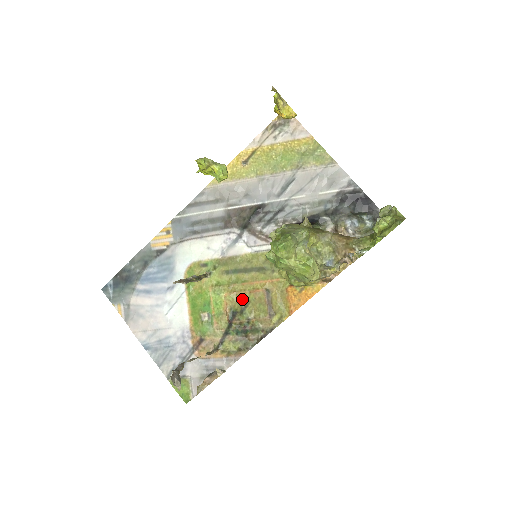
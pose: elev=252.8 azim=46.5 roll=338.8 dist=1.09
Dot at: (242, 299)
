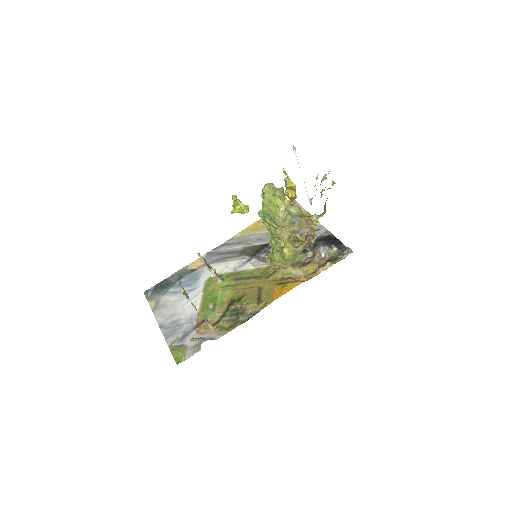
Dot at: (241, 293)
